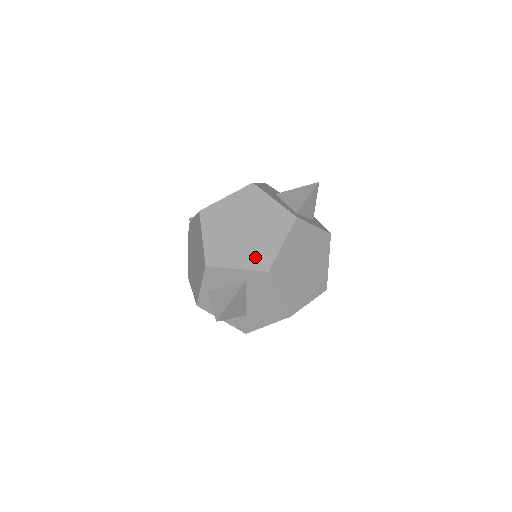
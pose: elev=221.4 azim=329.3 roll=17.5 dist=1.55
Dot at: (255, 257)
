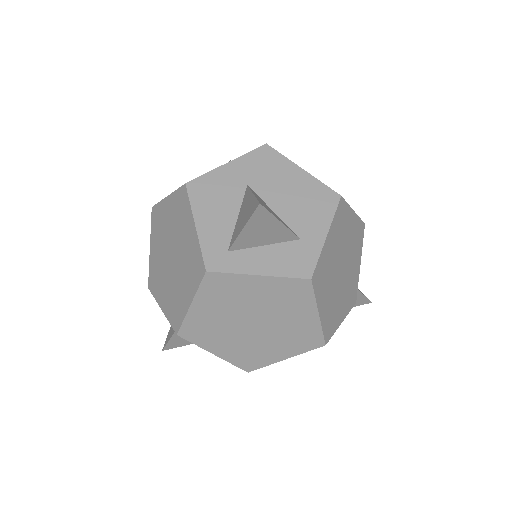
Dot at: (172, 306)
